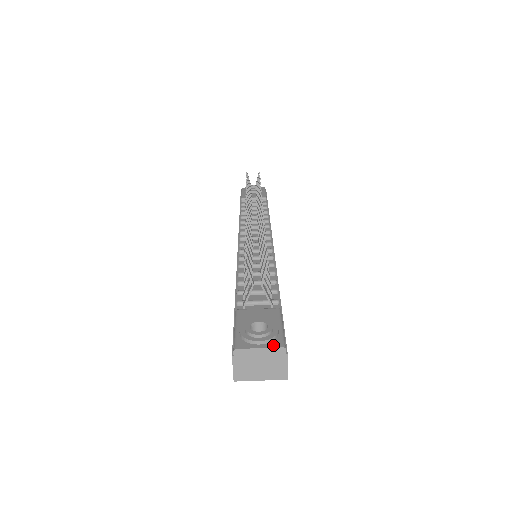
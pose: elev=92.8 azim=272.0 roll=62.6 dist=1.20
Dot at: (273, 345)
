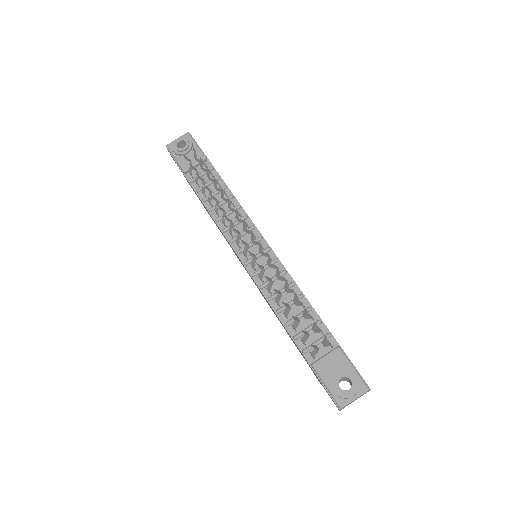
Dot at: (361, 392)
